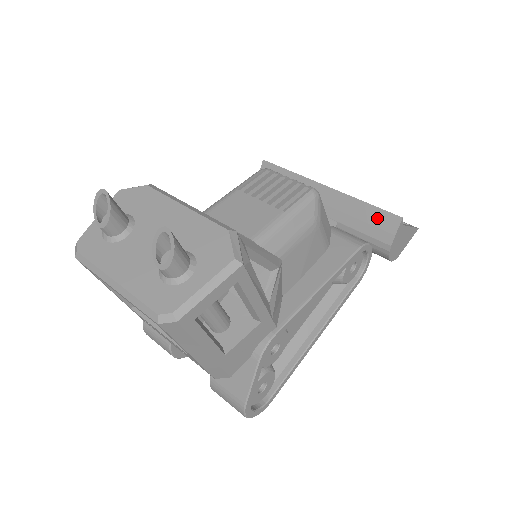
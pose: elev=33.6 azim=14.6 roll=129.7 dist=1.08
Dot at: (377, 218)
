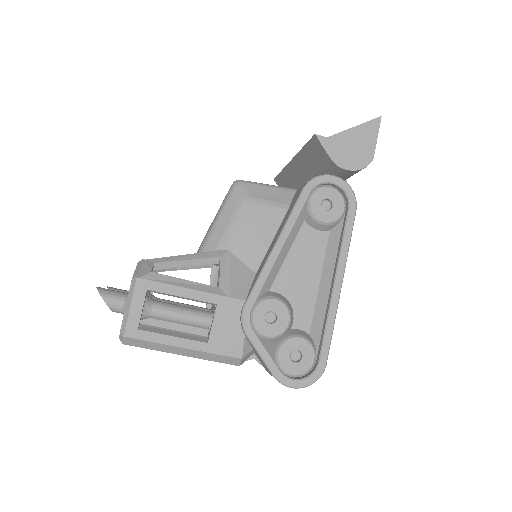
Dot at: (313, 151)
